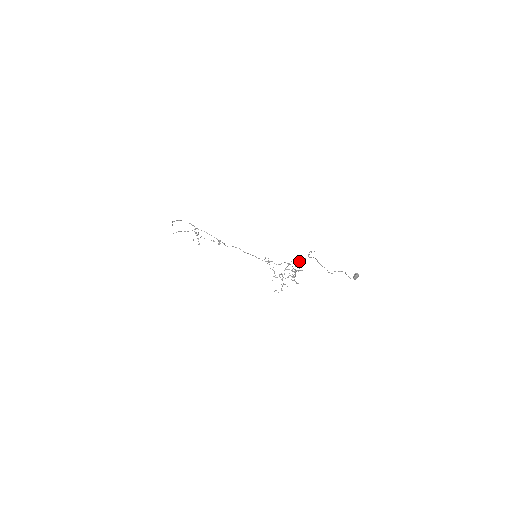
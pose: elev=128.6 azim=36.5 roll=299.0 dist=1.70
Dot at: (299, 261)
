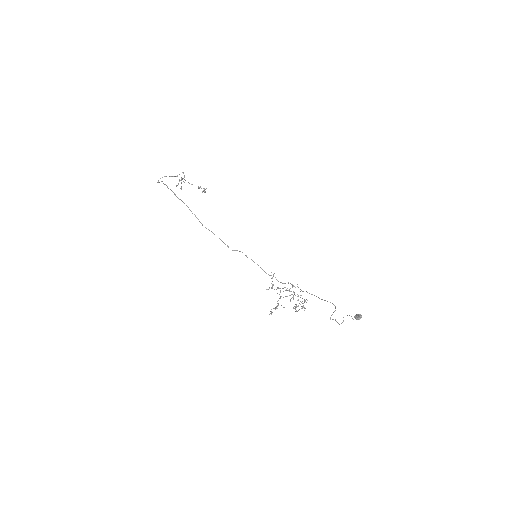
Dot at: occluded
